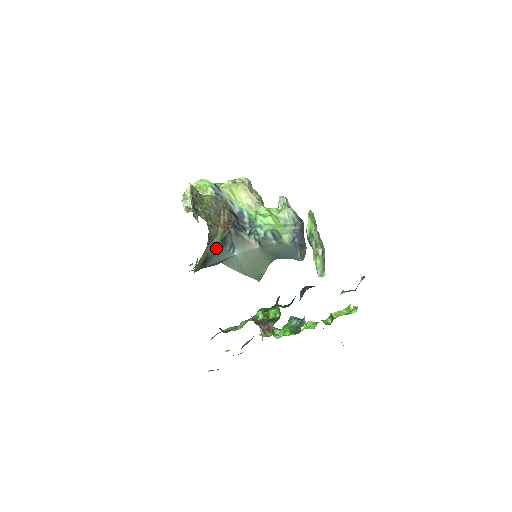
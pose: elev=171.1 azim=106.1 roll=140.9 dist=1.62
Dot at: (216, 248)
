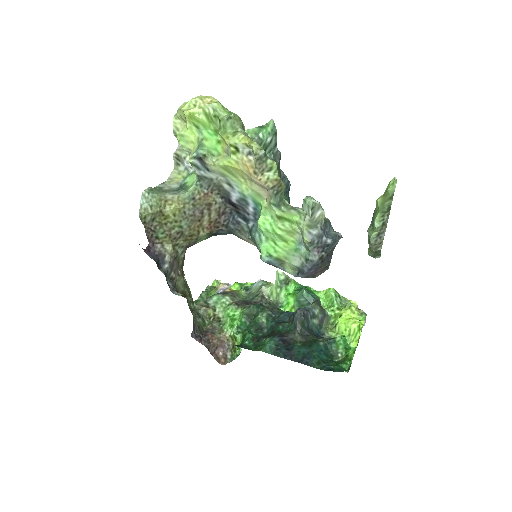
Dot at: occluded
